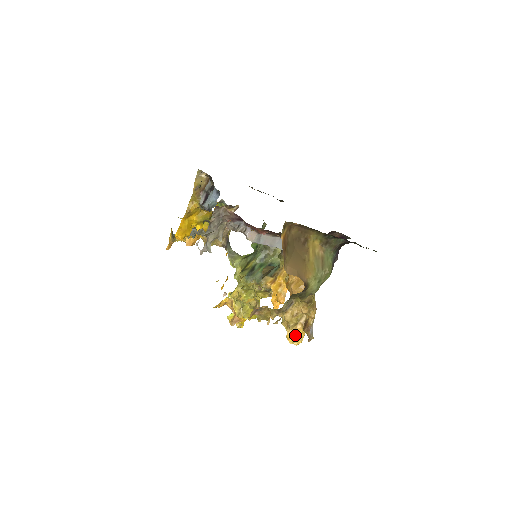
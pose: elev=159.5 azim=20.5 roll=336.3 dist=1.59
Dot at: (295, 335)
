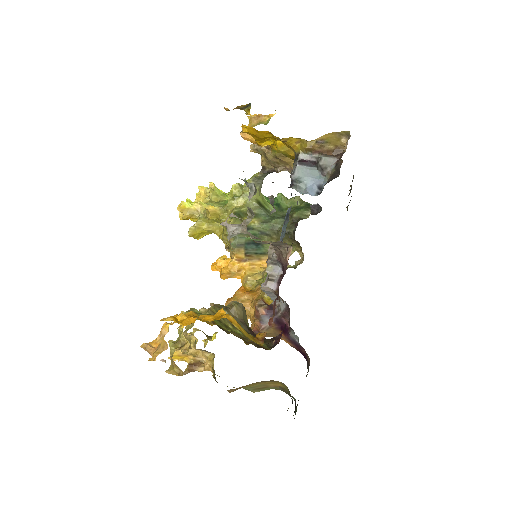
Dot at: (180, 357)
